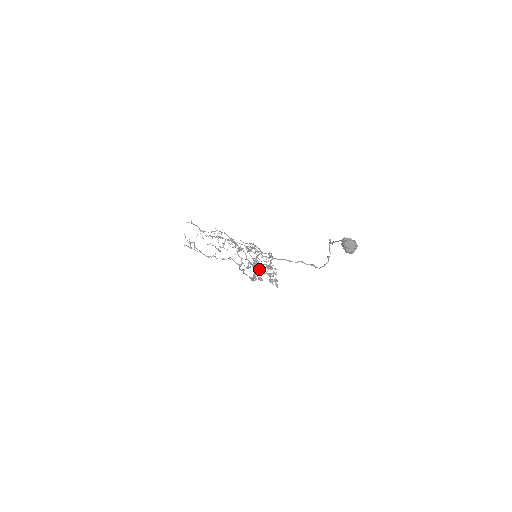
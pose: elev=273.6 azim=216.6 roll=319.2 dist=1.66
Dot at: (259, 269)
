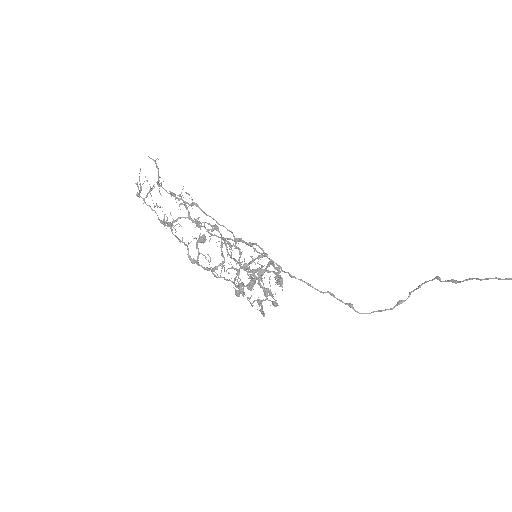
Dot at: (252, 277)
